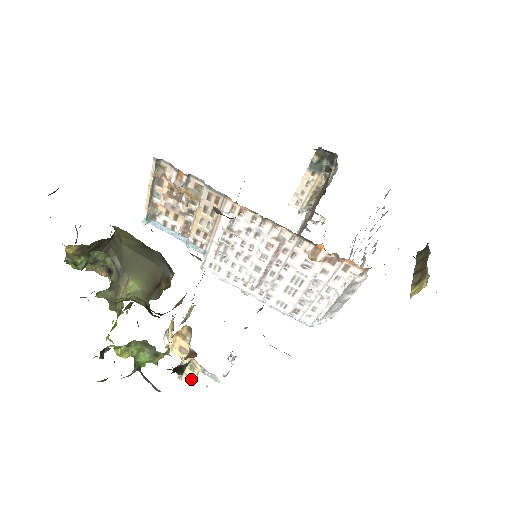
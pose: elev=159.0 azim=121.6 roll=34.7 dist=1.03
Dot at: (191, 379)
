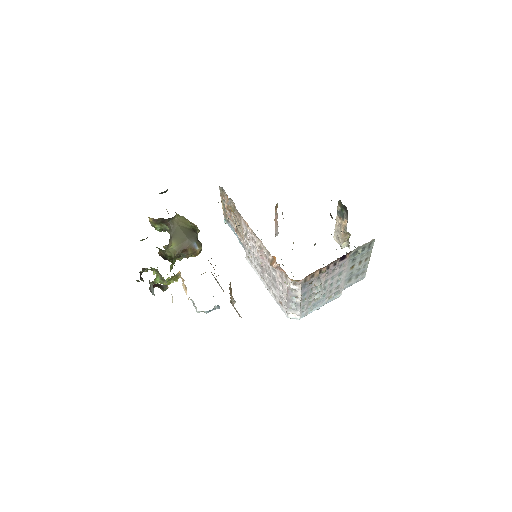
Dot at: occluded
